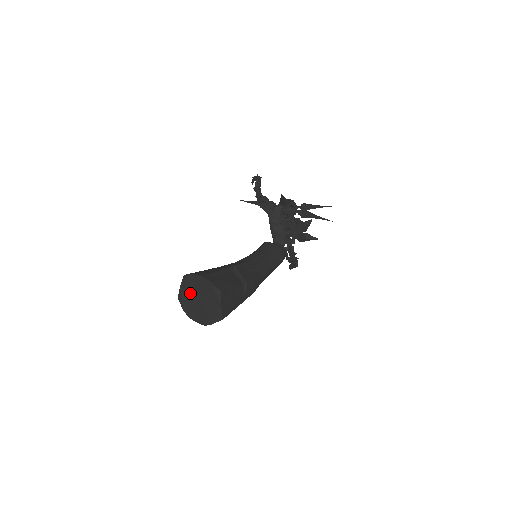
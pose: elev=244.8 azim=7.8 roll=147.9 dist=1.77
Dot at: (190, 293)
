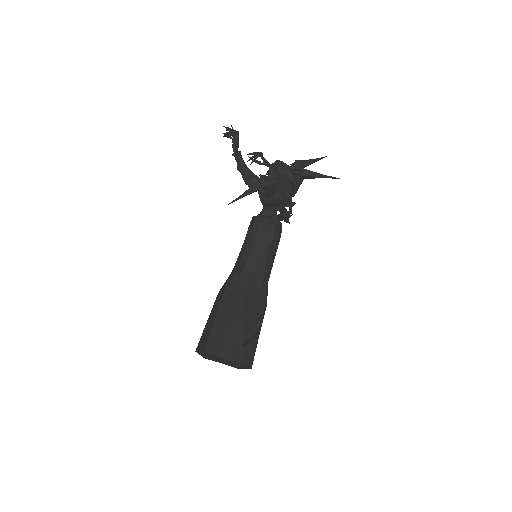
Dot at: (212, 357)
